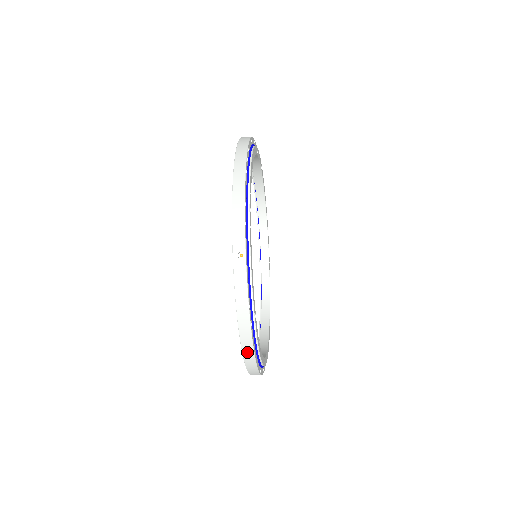
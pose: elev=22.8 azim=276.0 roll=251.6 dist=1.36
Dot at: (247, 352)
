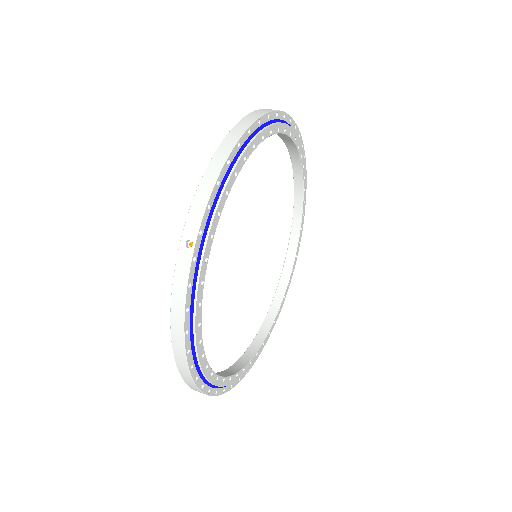
Dot at: occluded
